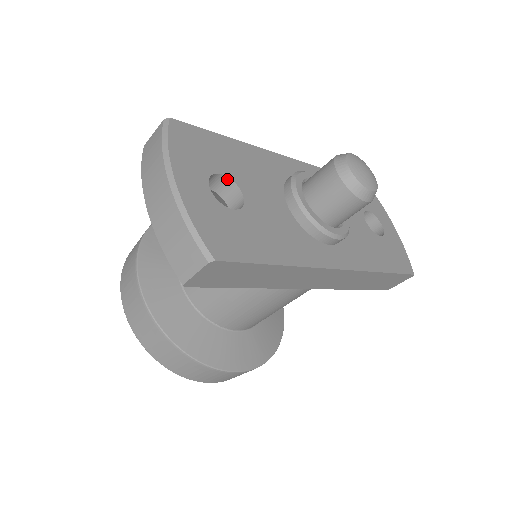
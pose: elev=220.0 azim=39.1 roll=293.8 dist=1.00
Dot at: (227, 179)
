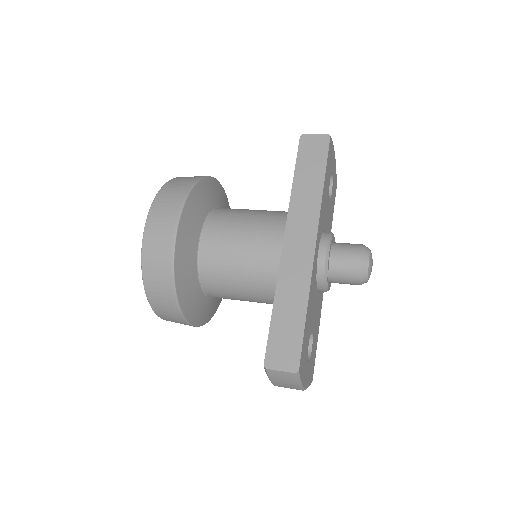
Dot at: occluded
